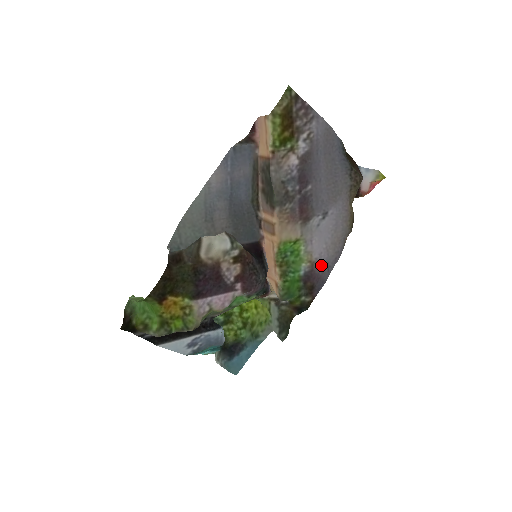
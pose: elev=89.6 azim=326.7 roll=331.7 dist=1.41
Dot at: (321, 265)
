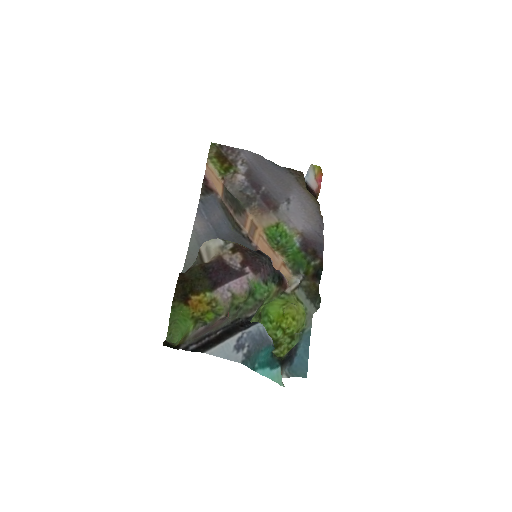
Dot at: (310, 234)
